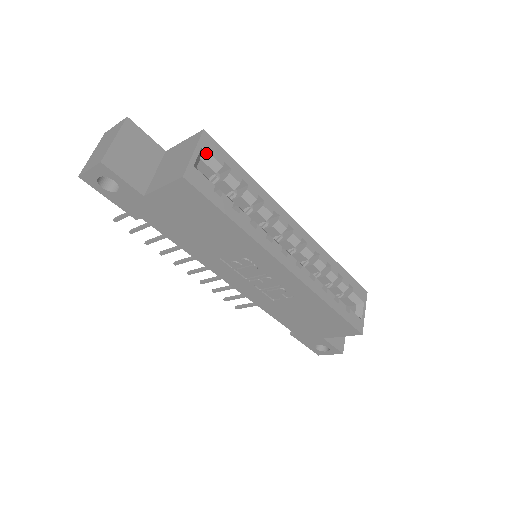
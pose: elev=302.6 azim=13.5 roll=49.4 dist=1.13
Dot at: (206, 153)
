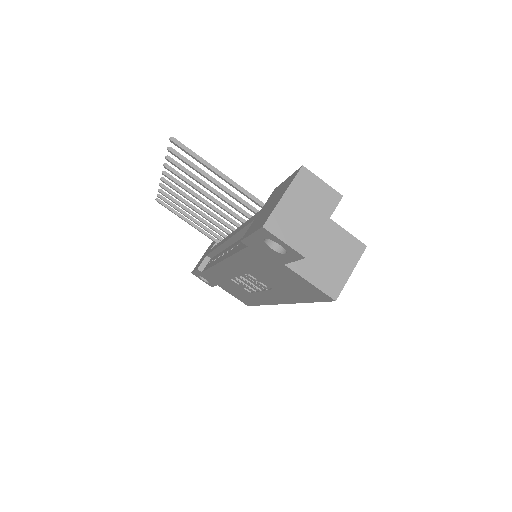
Dot at: occluded
